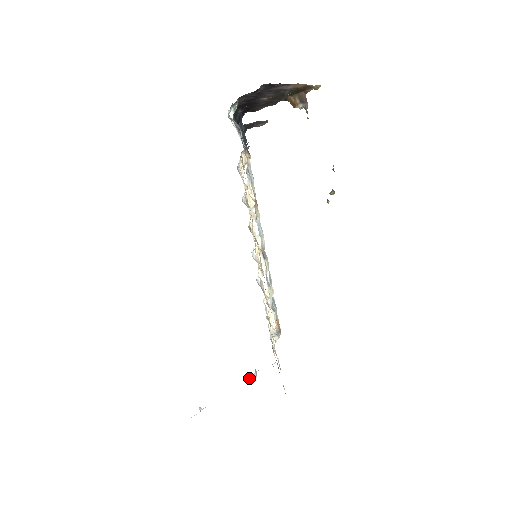
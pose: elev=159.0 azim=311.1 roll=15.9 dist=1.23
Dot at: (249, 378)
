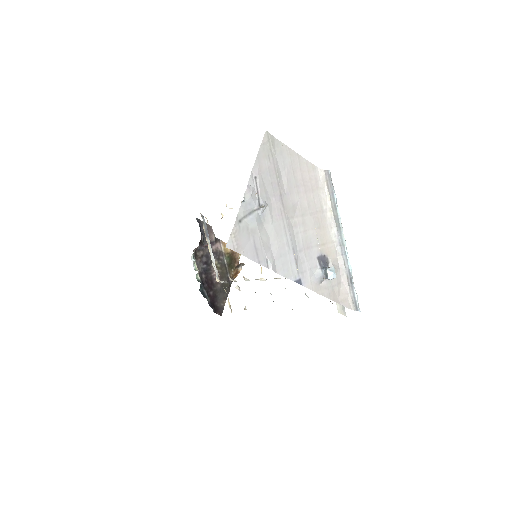
Dot at: (326, 269)
